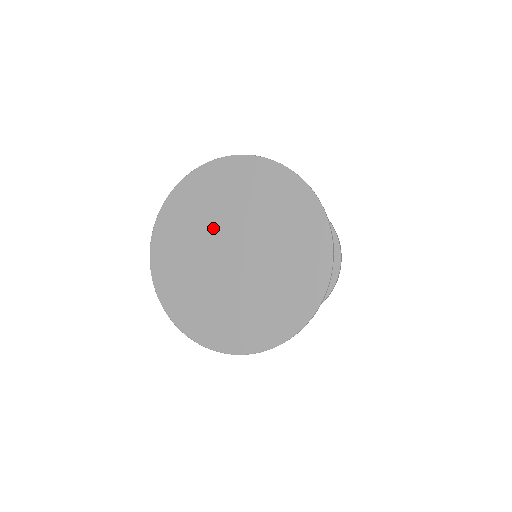
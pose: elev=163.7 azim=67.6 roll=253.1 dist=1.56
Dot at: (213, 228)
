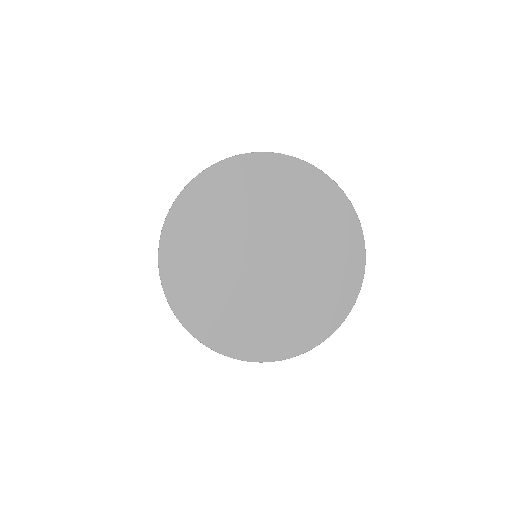
Dot at: (237, 234)
